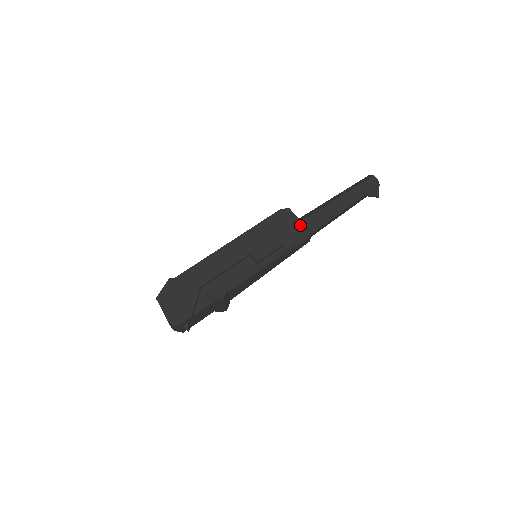
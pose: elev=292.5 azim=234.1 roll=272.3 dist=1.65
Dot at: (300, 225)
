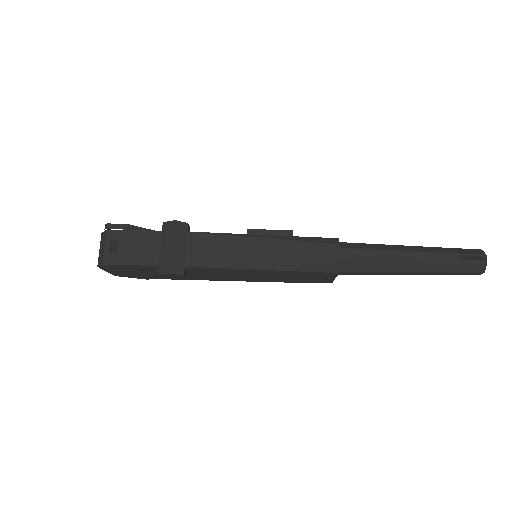
Dot at: occluded
